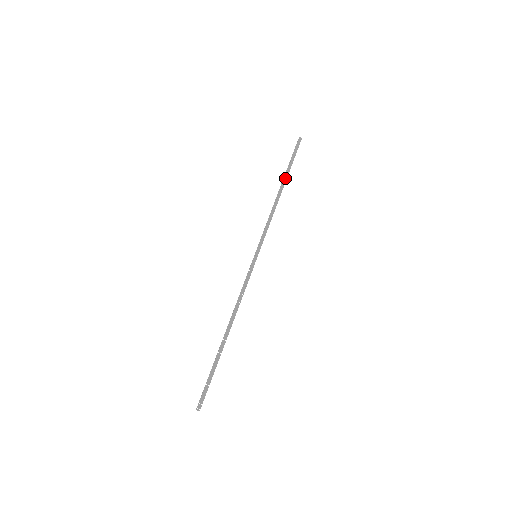
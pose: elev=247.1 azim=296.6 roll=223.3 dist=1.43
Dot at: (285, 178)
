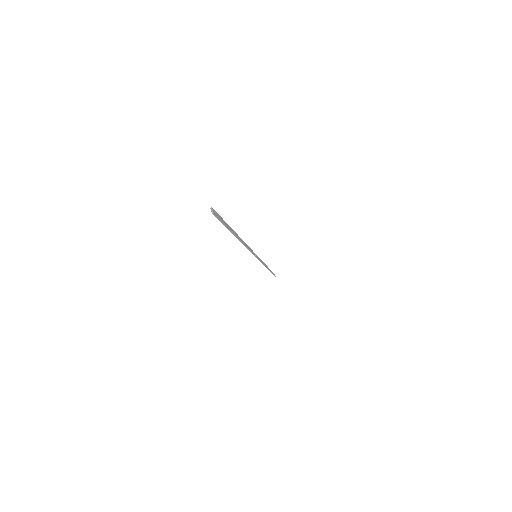
Dot at: (269, 269)
